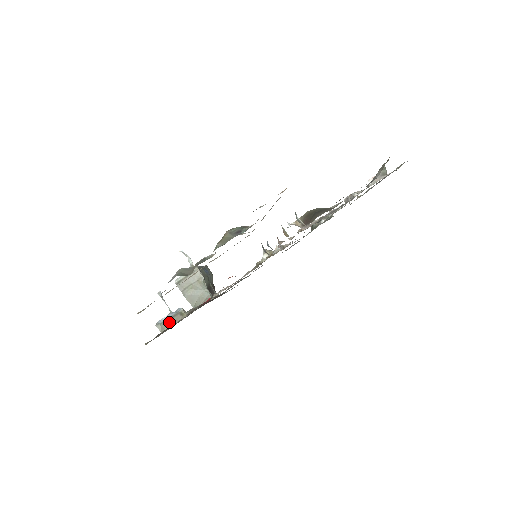
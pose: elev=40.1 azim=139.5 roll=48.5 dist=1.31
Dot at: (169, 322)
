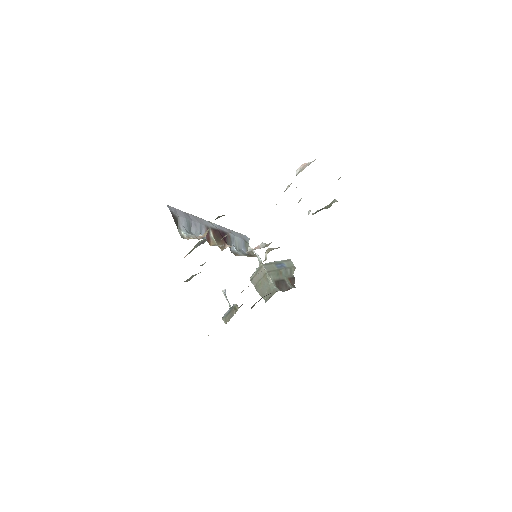
Dot at: (229, 316)
